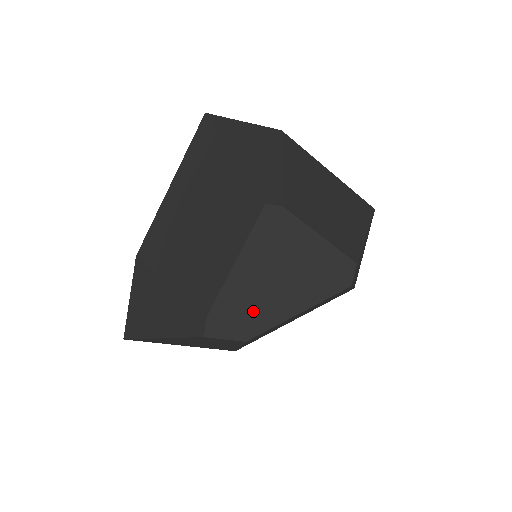
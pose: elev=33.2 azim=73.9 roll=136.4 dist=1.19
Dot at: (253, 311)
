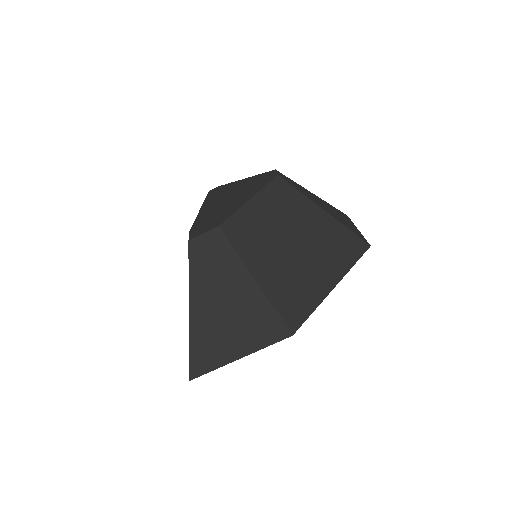
Dot at: (218, 216)
